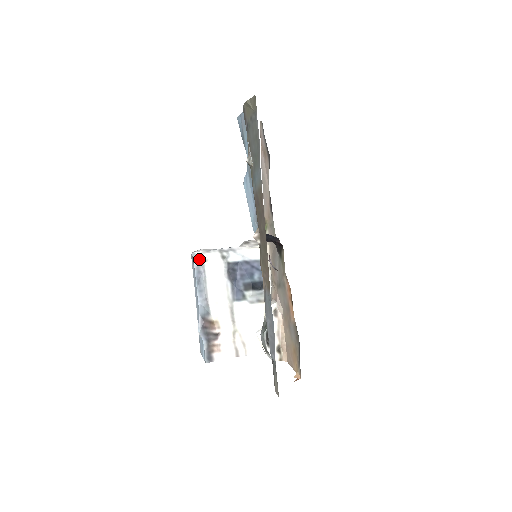
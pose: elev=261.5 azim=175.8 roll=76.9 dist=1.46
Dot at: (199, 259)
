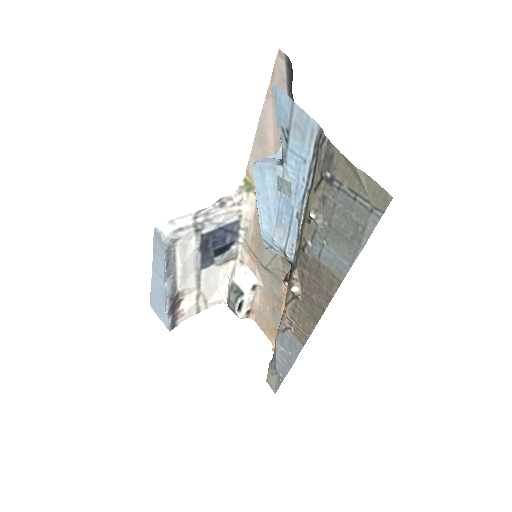
Dot at: (170, 241)
